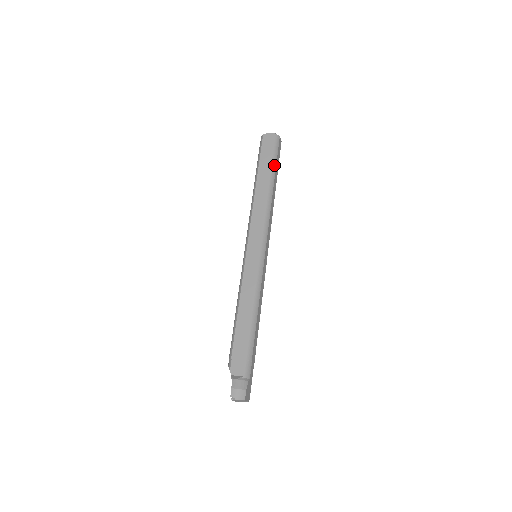
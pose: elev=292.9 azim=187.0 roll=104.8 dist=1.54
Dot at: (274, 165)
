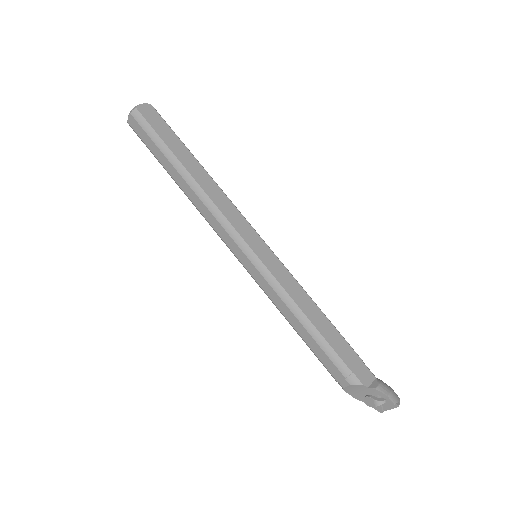
Dot at: (183, 143)
